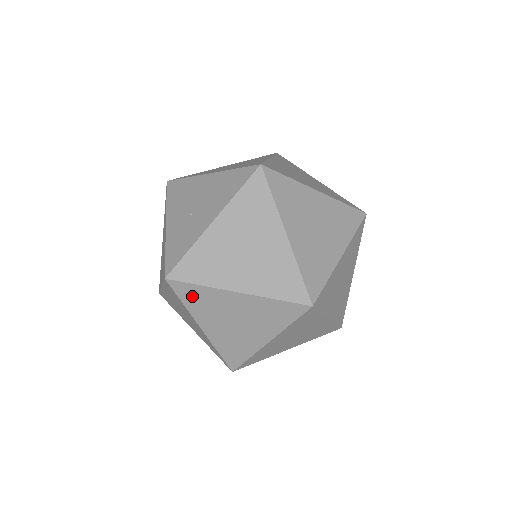
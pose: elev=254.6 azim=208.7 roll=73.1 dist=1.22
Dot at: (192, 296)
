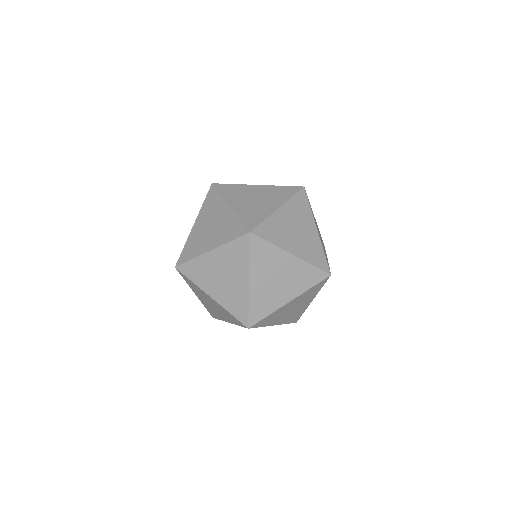
Dot at: (211, 199)
